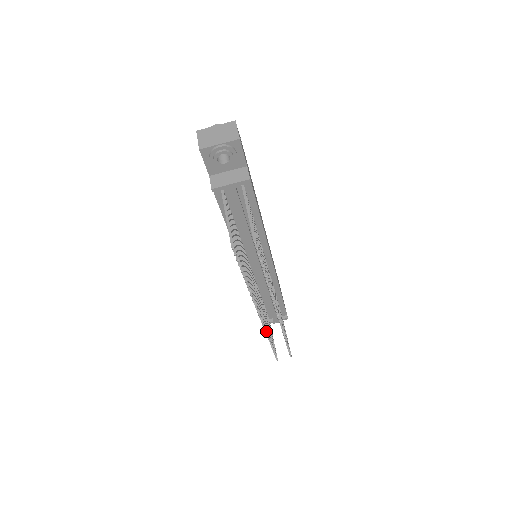
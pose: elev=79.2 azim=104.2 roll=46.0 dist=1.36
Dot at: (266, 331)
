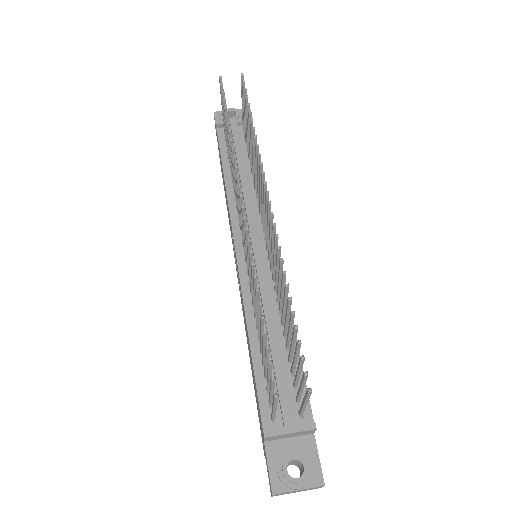
Dot at: (251, 250)
